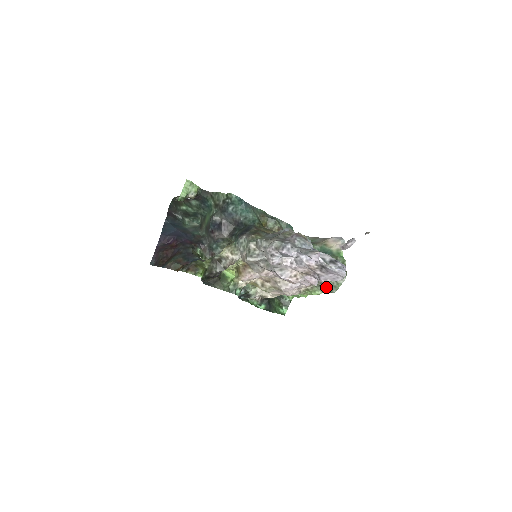
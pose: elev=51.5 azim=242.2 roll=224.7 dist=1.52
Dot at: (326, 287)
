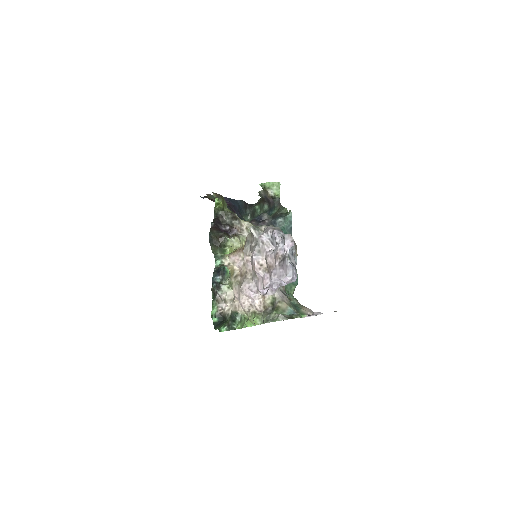
Dot at: (268, 316)
